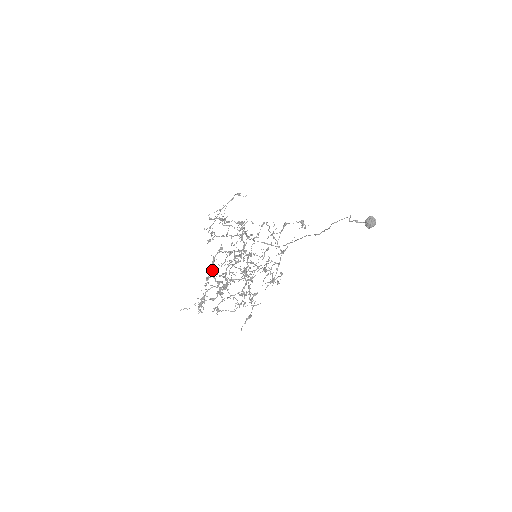
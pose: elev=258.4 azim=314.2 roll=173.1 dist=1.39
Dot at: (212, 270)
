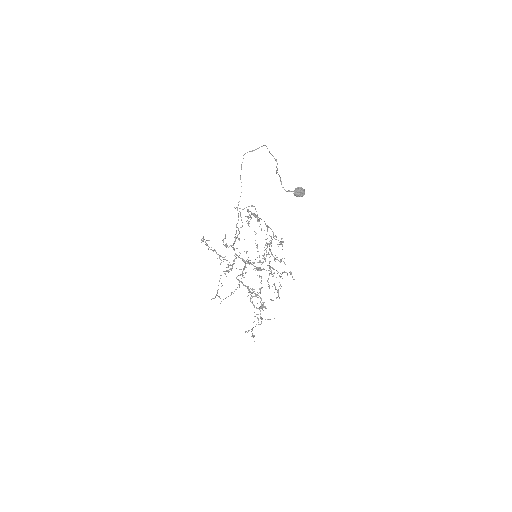
Dot at: occluded
